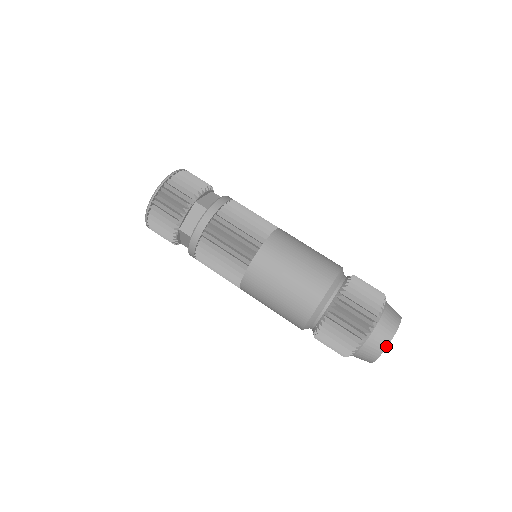
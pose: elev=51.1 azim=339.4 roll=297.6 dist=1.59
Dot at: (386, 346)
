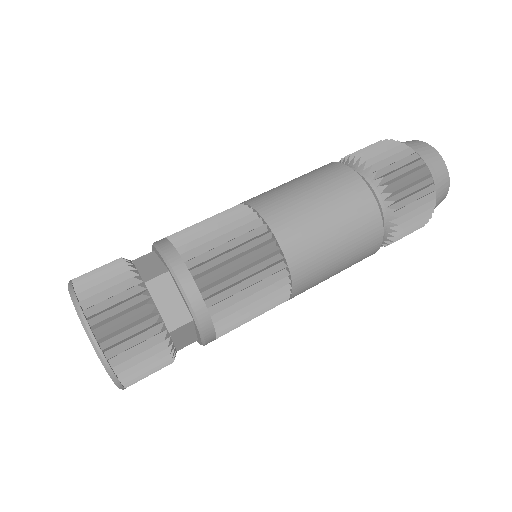
Dot at: (445, 167)
